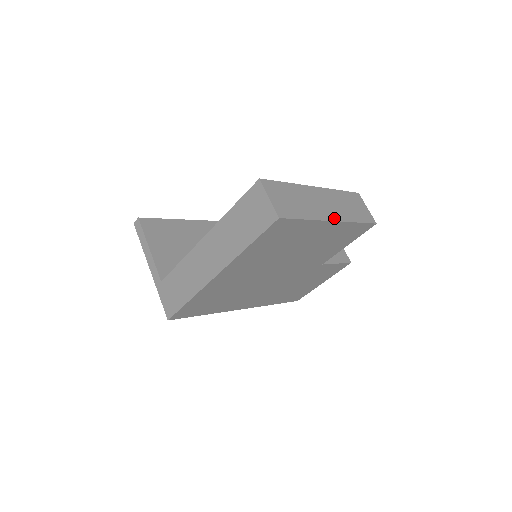
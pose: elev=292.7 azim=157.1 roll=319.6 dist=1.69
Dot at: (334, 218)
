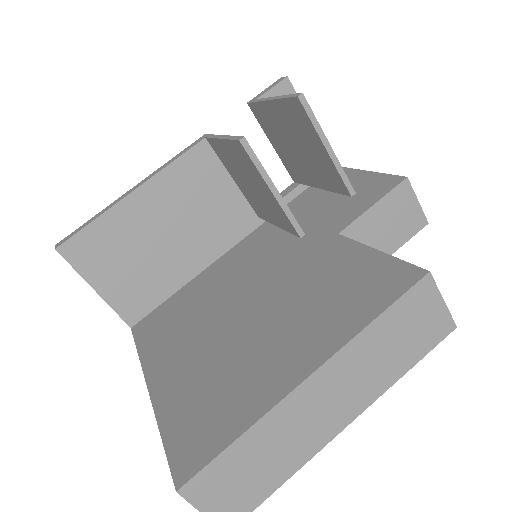
Dot at: (347, 419)
